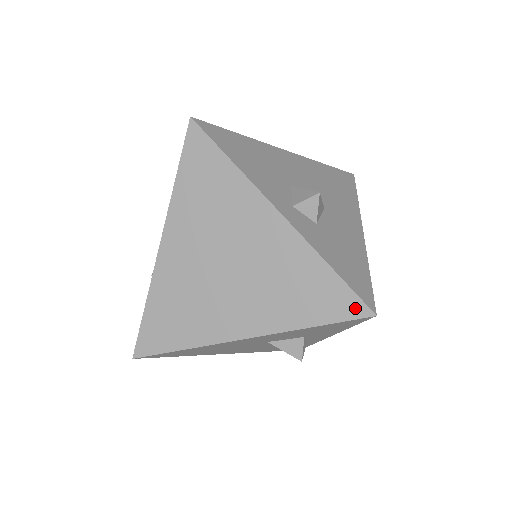
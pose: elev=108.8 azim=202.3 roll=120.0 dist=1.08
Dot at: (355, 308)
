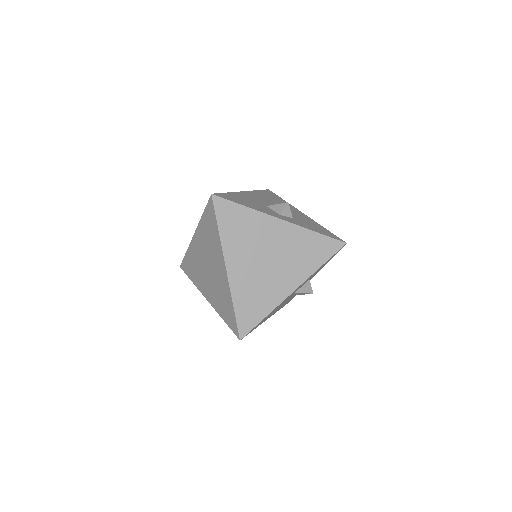
Dot at: (336, 245)
